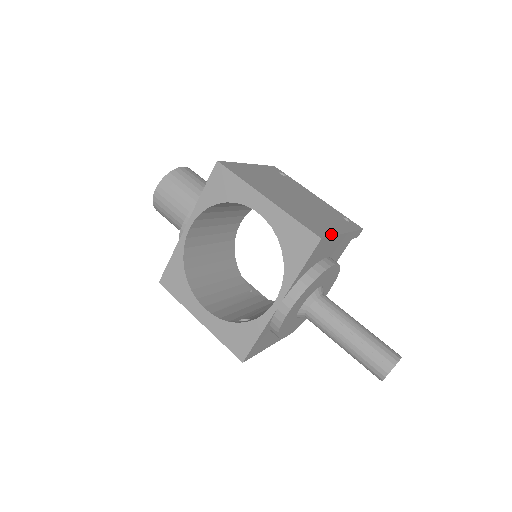
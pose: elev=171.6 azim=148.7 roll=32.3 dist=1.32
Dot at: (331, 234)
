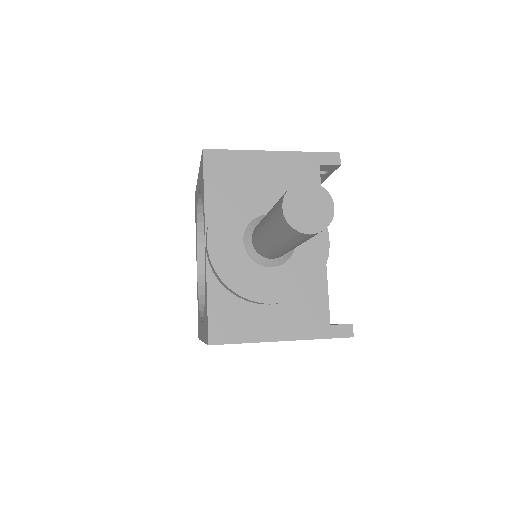
Dot at: (236, 151)
